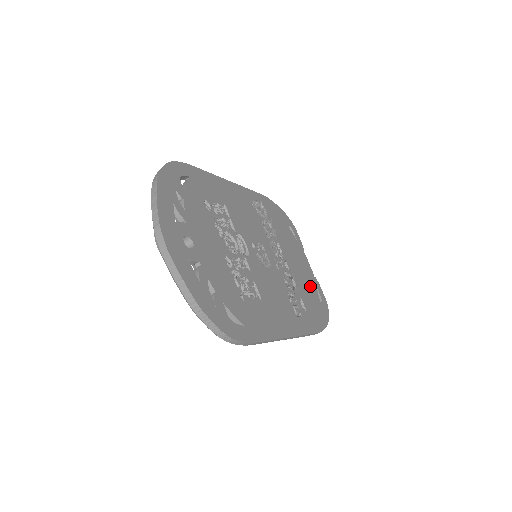
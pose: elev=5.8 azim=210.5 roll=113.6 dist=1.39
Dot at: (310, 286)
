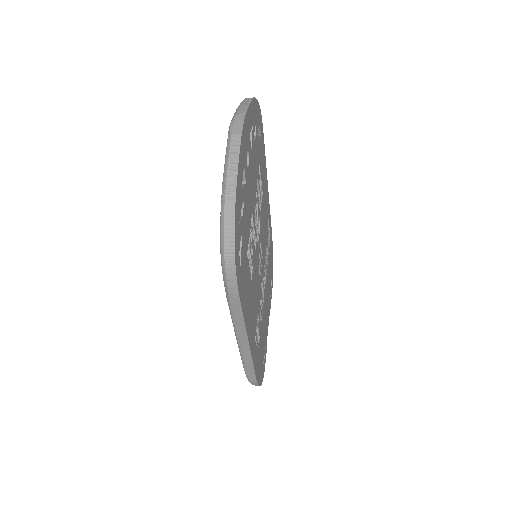
Dot at: (264, 339)
